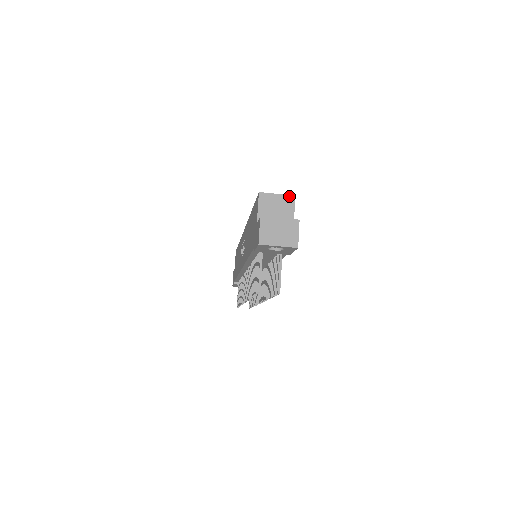
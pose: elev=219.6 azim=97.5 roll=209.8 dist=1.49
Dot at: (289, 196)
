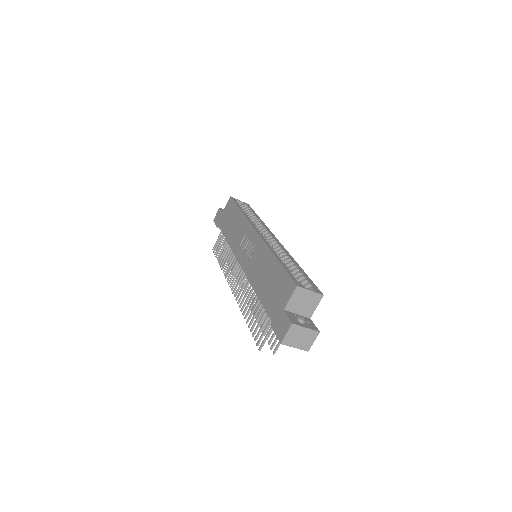
Dot at: (319, 294)
